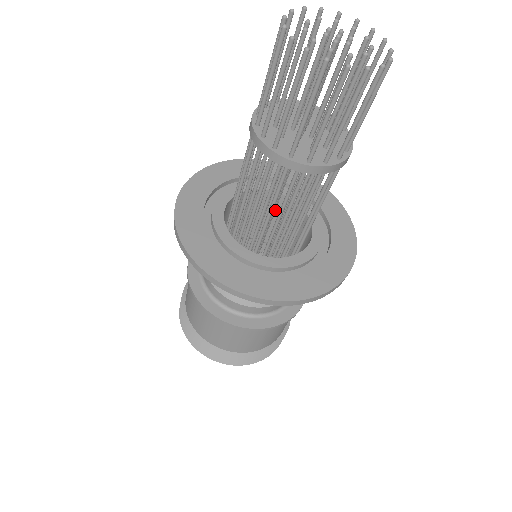
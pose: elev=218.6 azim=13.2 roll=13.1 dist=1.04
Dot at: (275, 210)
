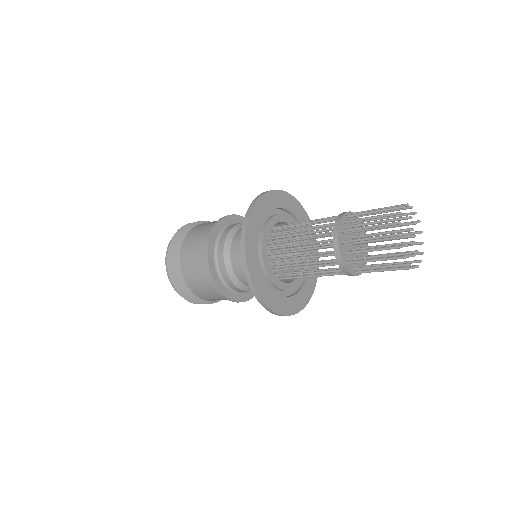
Dot at: occluded
